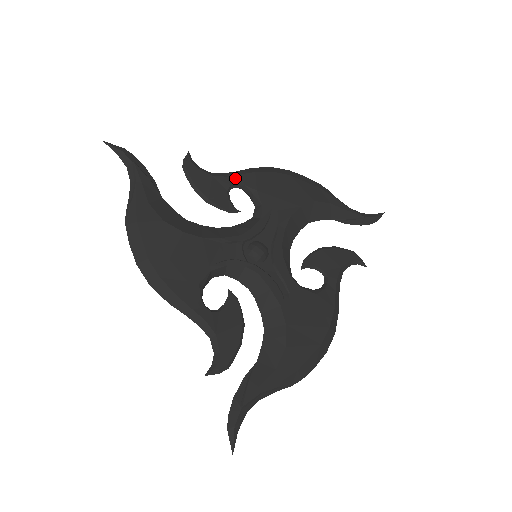
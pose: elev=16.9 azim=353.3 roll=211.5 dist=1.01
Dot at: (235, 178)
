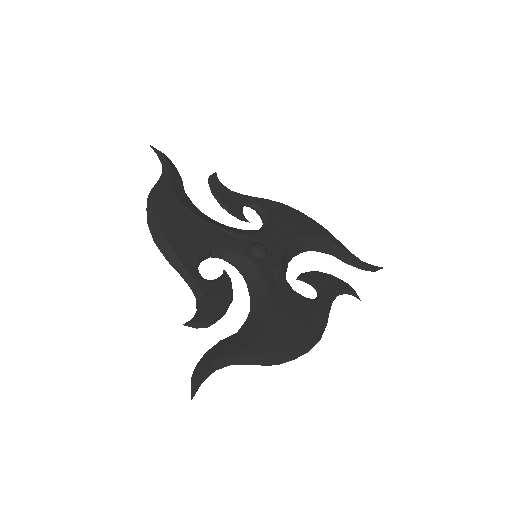
Dot at: (251, 199)
